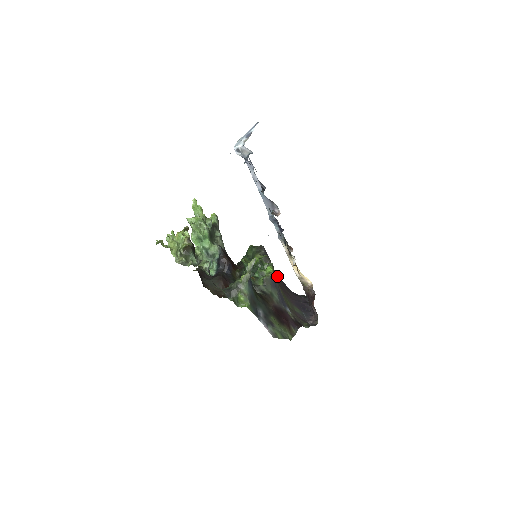
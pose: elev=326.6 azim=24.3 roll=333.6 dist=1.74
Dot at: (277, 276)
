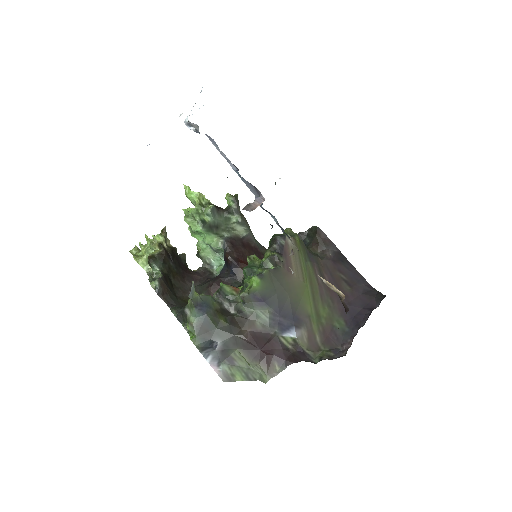
Dot at: (339, 264)
